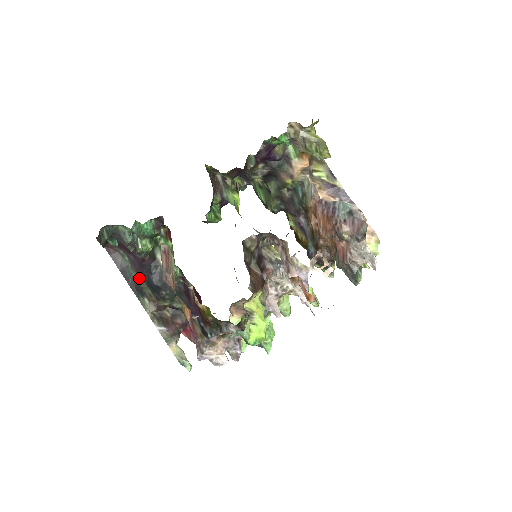
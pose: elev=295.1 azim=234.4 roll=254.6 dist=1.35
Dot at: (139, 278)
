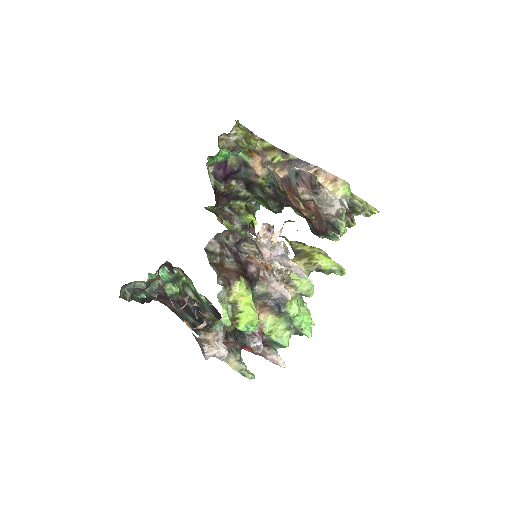
Dot at: (190, 317)
